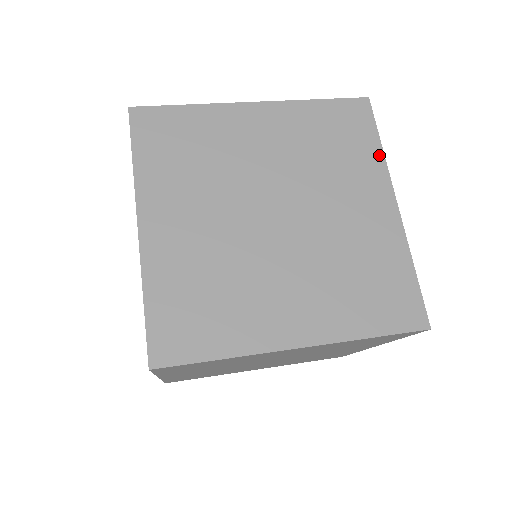
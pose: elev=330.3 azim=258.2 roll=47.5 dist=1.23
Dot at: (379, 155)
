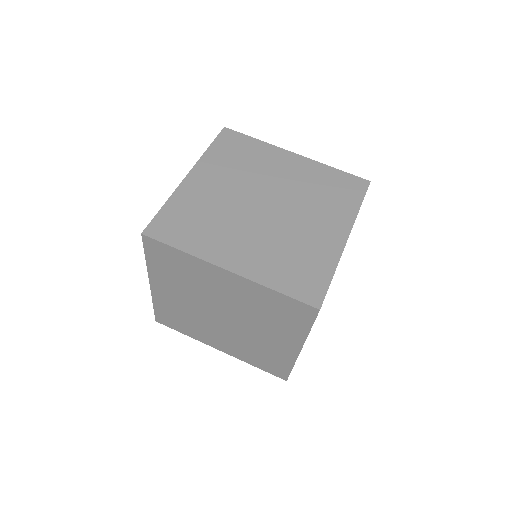
Dot at: (262, 144)
